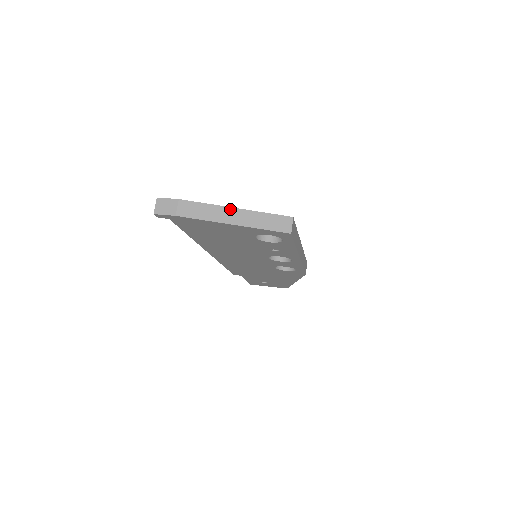
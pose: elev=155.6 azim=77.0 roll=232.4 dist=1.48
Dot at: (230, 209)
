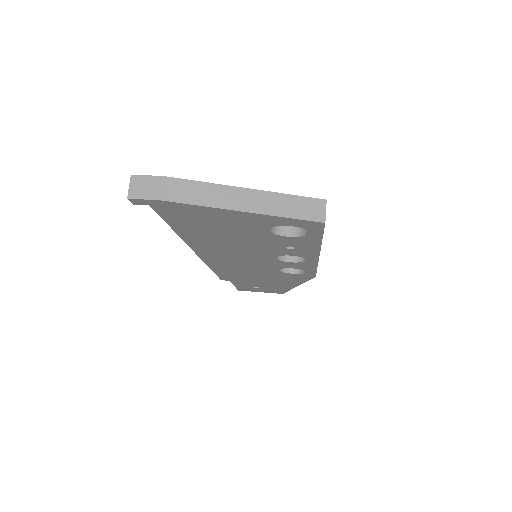
Dot at: (238, 190)
